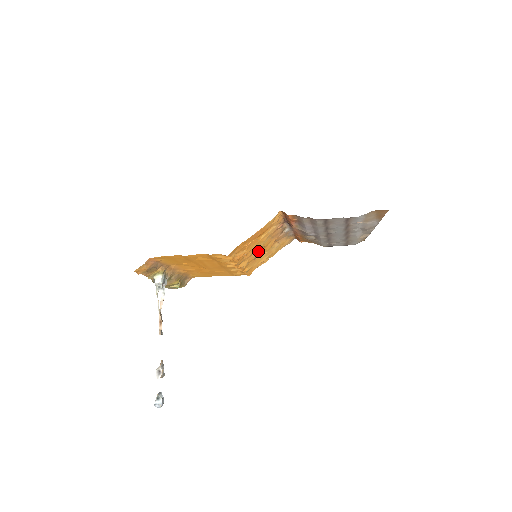
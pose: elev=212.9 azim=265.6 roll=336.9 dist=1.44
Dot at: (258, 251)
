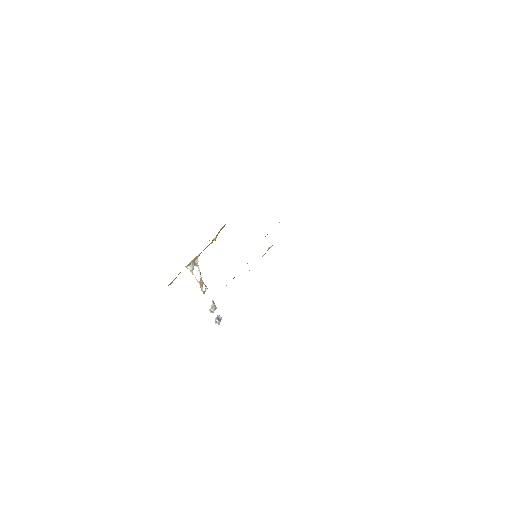
Dot at: occluded
